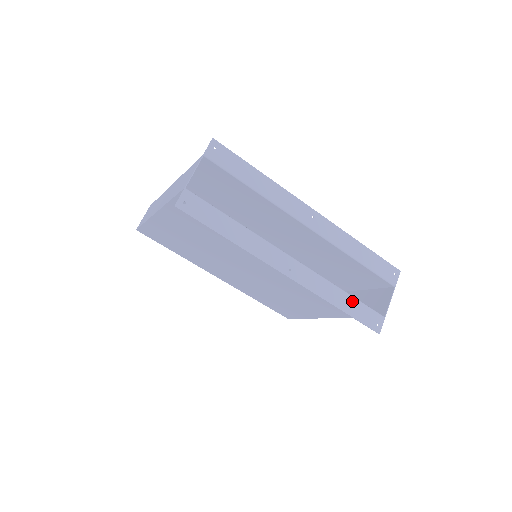
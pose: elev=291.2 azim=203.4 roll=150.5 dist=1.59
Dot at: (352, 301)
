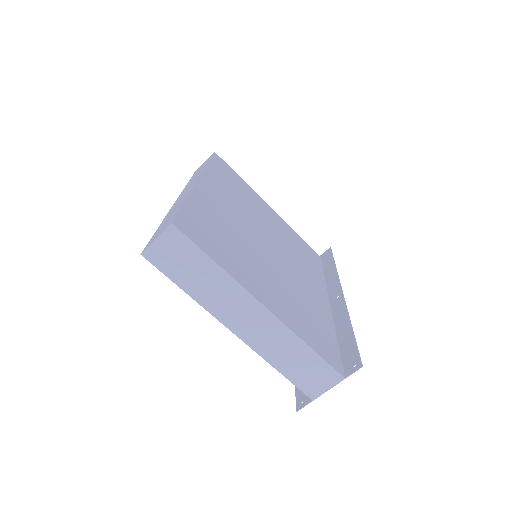
Dot at: occluded
